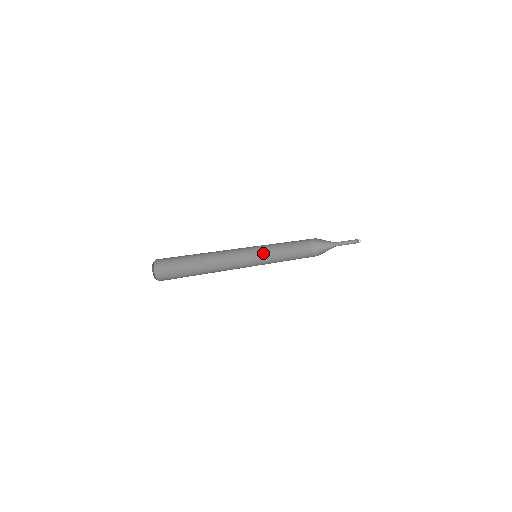
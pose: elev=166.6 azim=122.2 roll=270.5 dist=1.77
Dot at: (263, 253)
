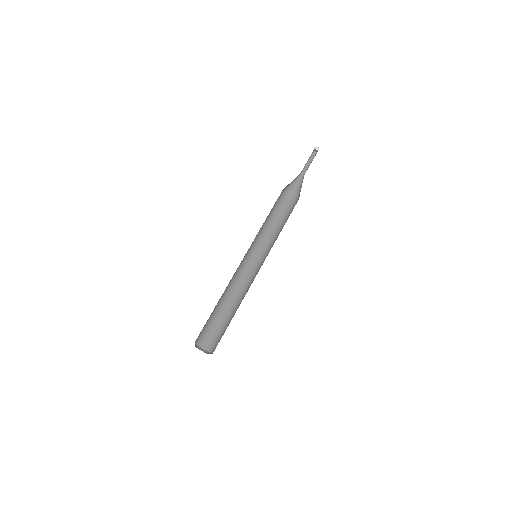
Dot at: occluded
